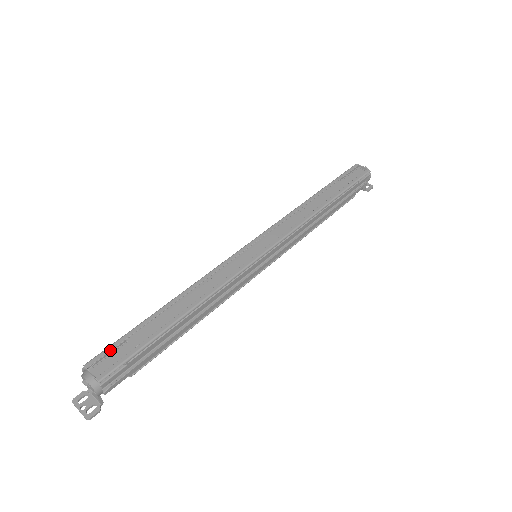
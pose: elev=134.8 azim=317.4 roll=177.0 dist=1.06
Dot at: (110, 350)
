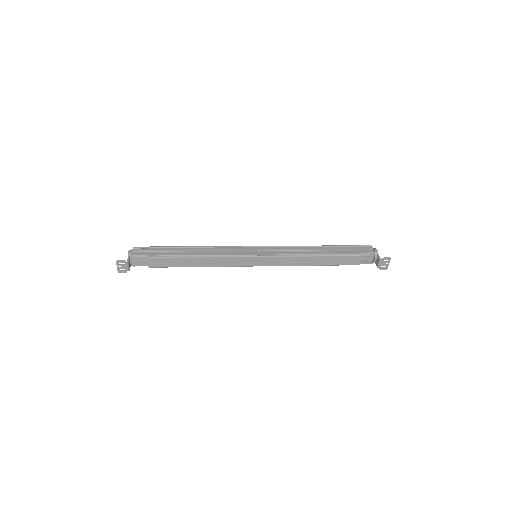
Dot at: occluded
